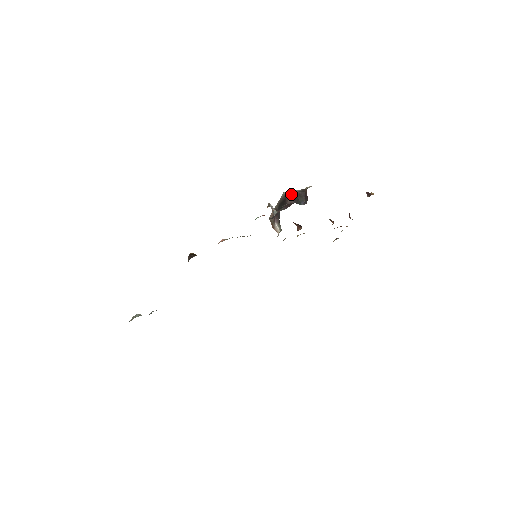
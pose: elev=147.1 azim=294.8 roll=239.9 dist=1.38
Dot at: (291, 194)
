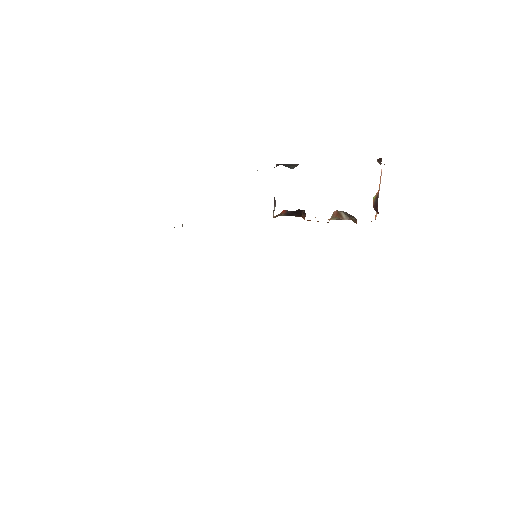
Dot at: occluded
